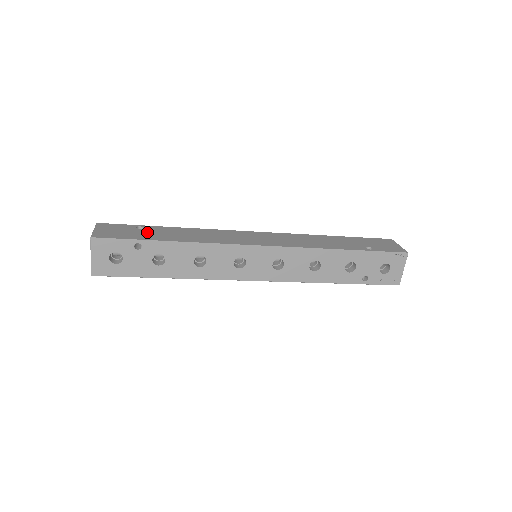
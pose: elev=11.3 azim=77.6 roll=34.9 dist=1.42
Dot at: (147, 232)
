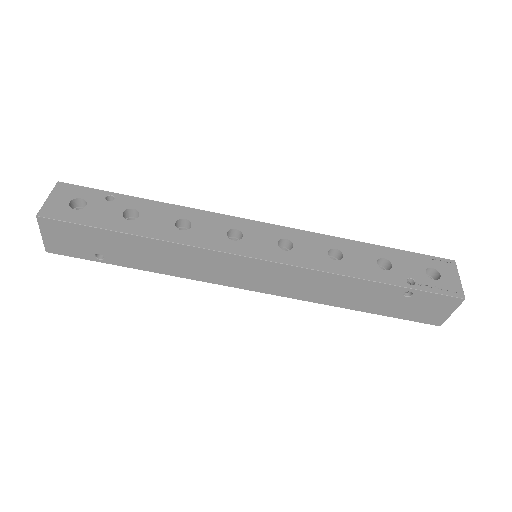
Dot at: occluded
